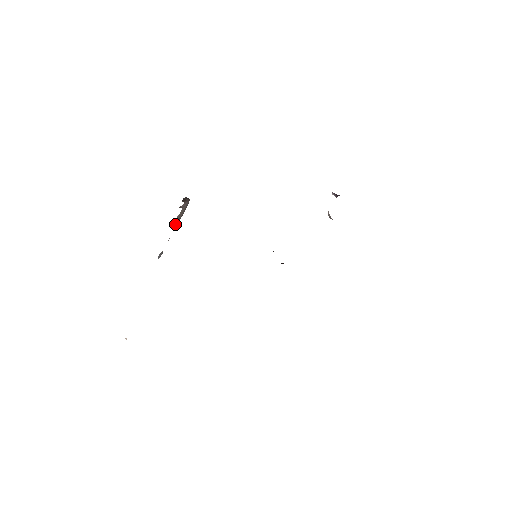
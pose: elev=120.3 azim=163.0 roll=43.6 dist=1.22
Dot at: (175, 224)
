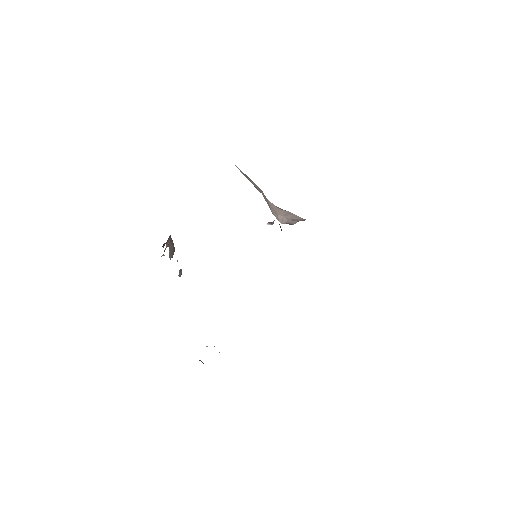
Dot at: (172, 254)
